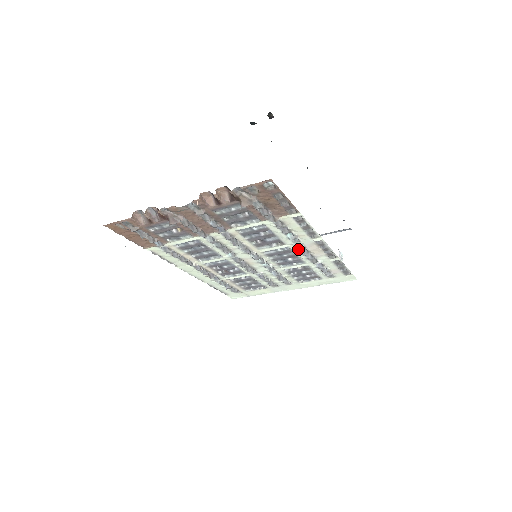
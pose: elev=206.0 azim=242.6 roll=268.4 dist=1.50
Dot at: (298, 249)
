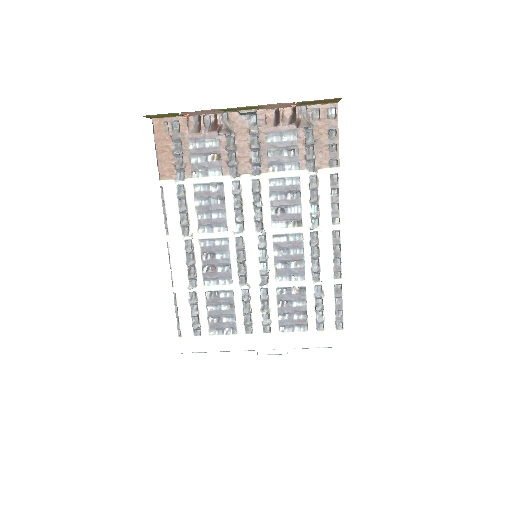
Dot at: (311, 240)
